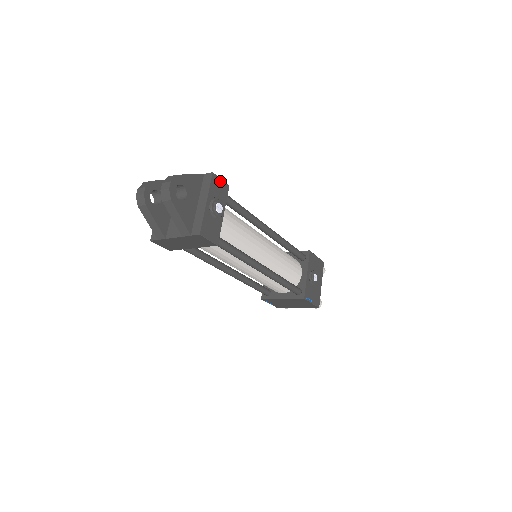
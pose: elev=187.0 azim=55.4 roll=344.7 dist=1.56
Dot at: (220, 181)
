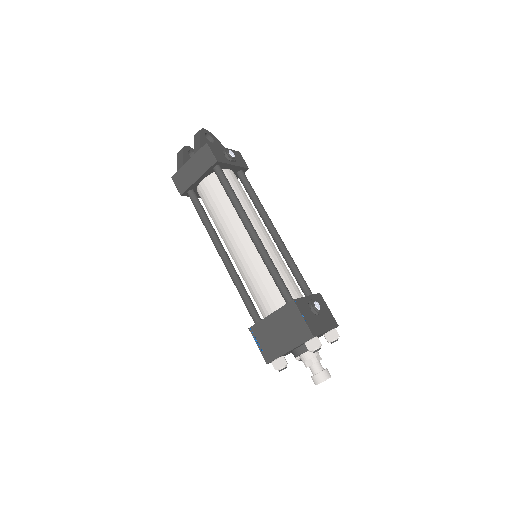
Dot at: (243, 159)
